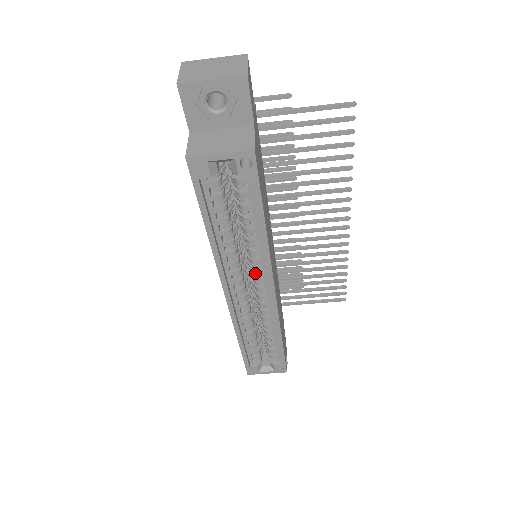
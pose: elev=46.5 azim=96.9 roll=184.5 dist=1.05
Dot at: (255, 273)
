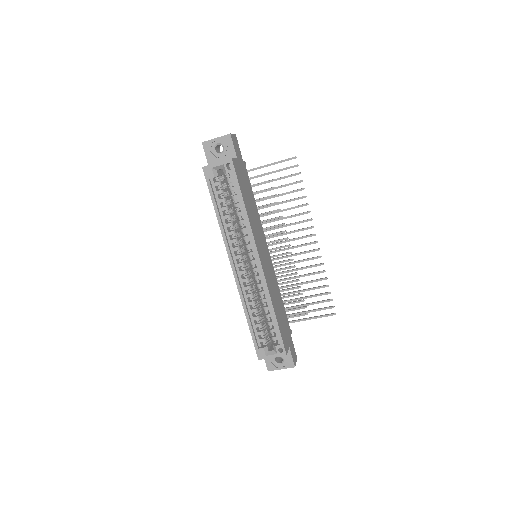
Dot at: (247, 248)
